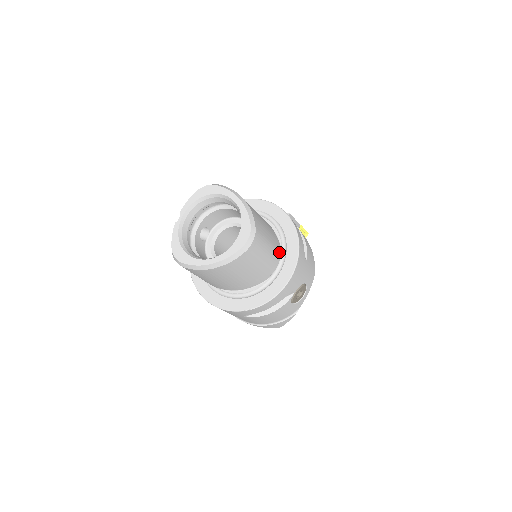
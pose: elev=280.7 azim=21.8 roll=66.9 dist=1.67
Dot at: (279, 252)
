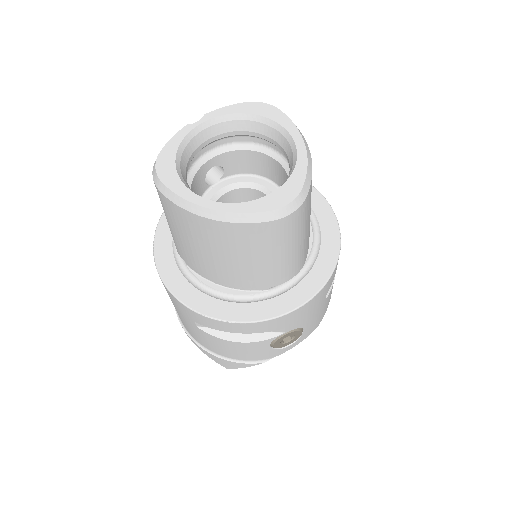
Dot at: (303, 262)
